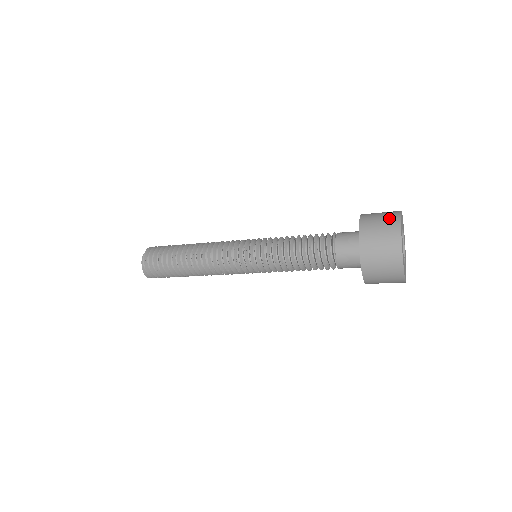
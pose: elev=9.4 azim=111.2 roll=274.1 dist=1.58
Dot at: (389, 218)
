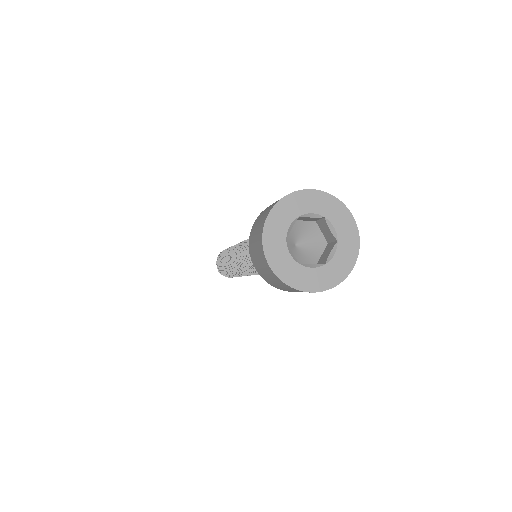
Dot at: occluded
